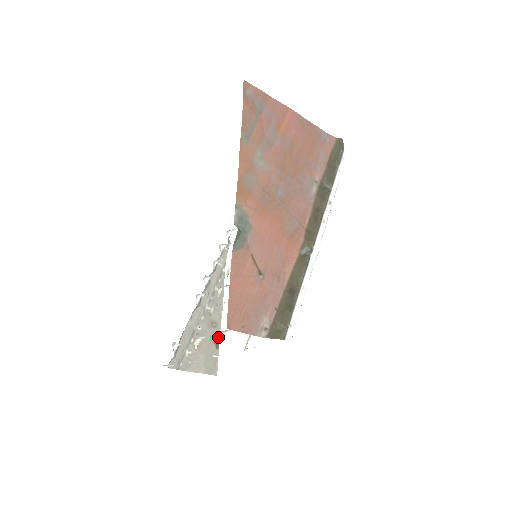
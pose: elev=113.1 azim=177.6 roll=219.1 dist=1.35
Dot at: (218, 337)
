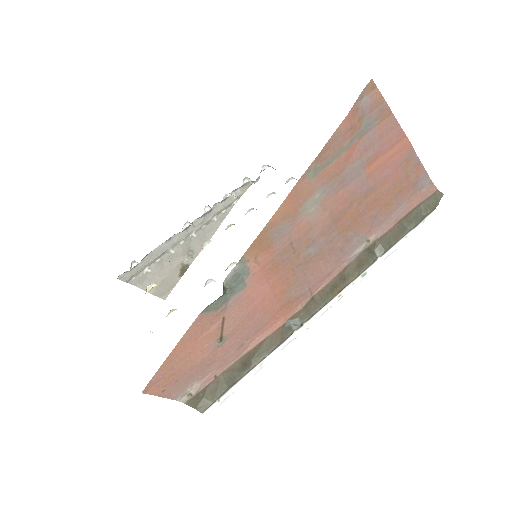
Dot at: (187, 266)
